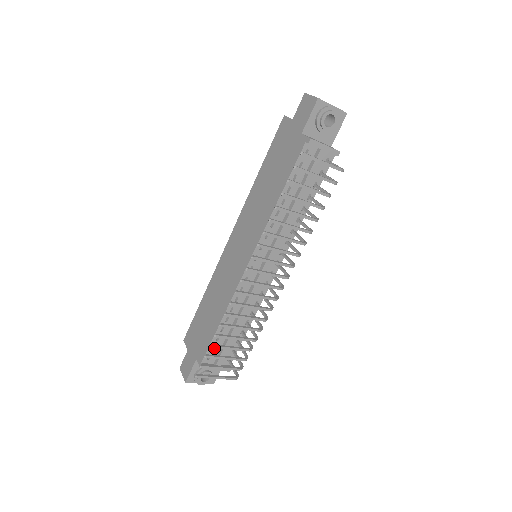
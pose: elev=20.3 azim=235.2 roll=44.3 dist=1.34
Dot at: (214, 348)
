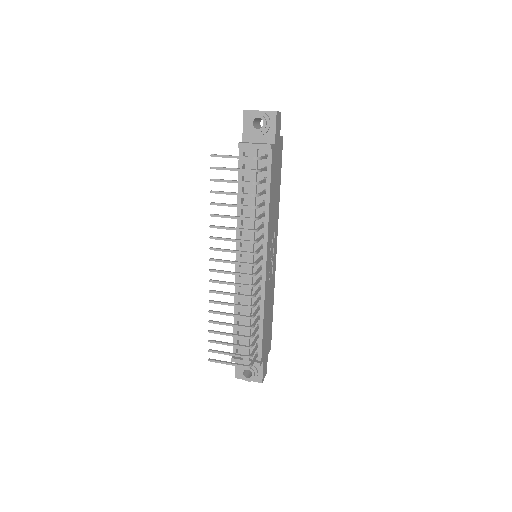
Dot at: (239, 342)
